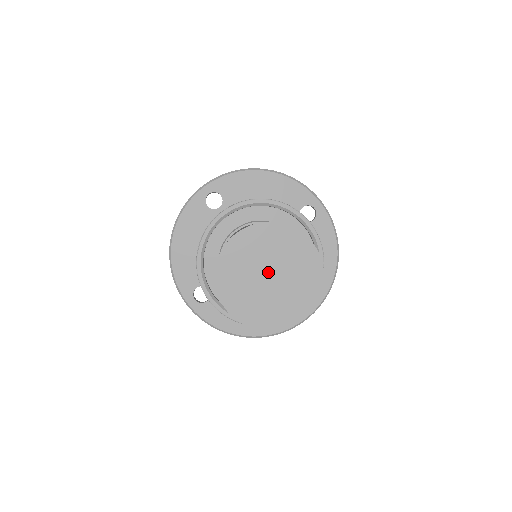
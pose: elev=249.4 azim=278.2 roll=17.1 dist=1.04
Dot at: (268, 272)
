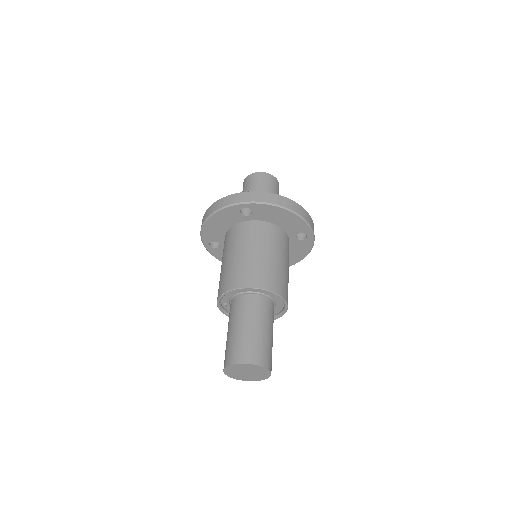
Dot at: (247, 372)
